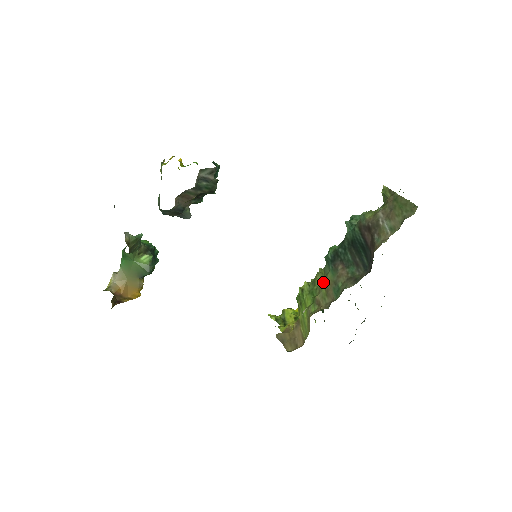
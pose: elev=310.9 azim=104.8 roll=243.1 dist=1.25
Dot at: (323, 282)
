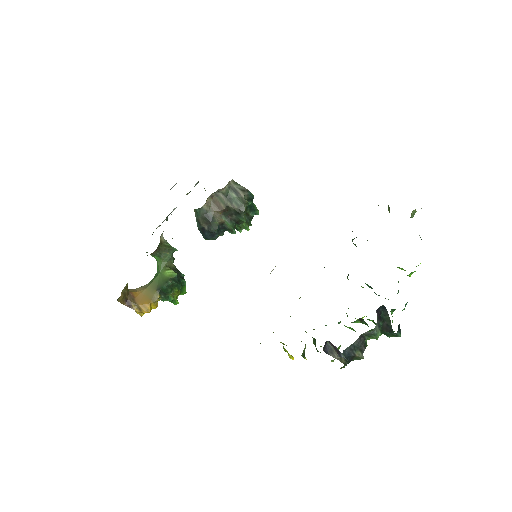
Dot at: occluded
